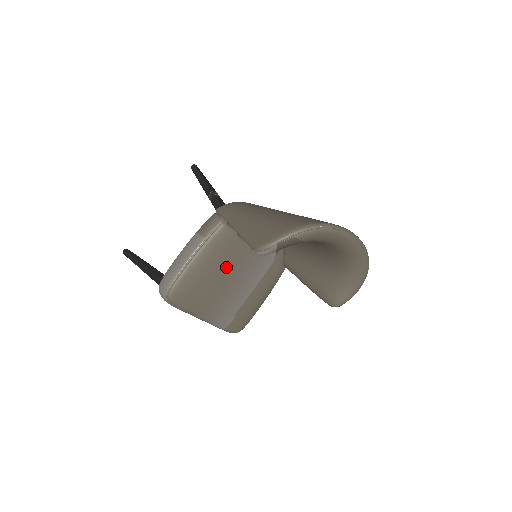
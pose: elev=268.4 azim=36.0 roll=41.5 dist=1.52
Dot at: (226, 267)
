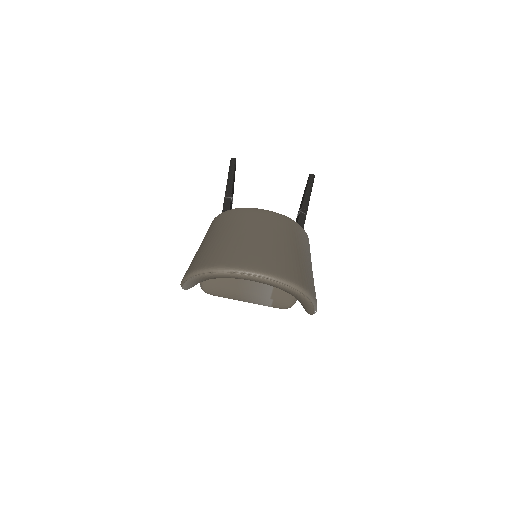
Dot at: occluded
